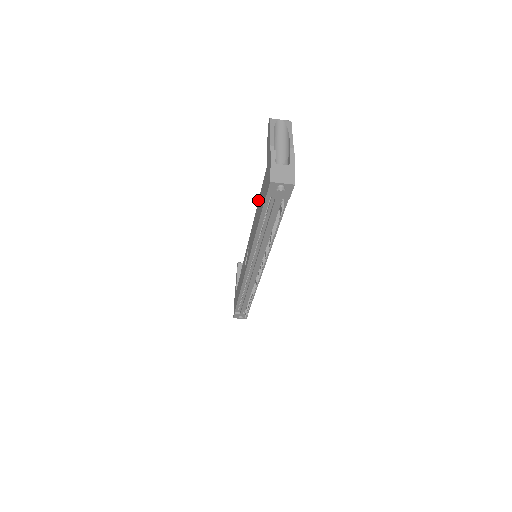
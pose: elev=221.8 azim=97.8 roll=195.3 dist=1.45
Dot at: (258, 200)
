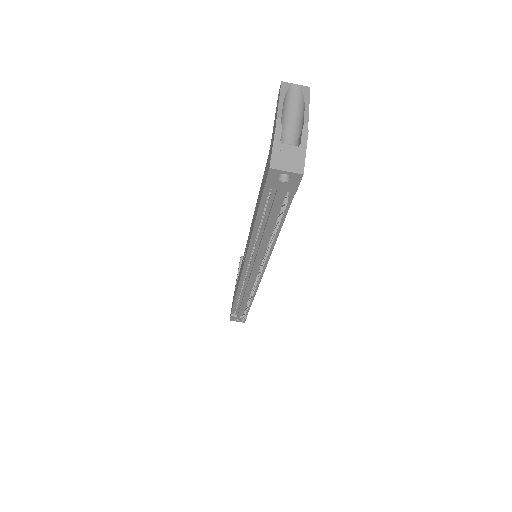
Dot at: occluded
